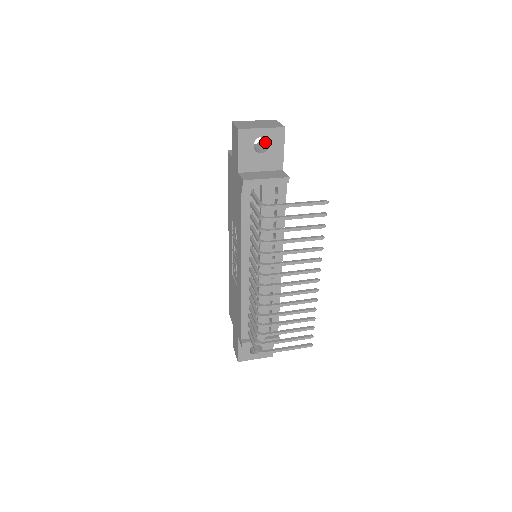
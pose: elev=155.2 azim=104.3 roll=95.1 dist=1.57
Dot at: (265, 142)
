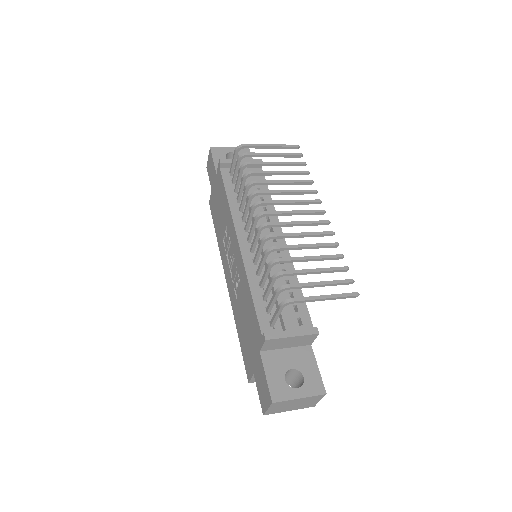
Dot at: occluded
